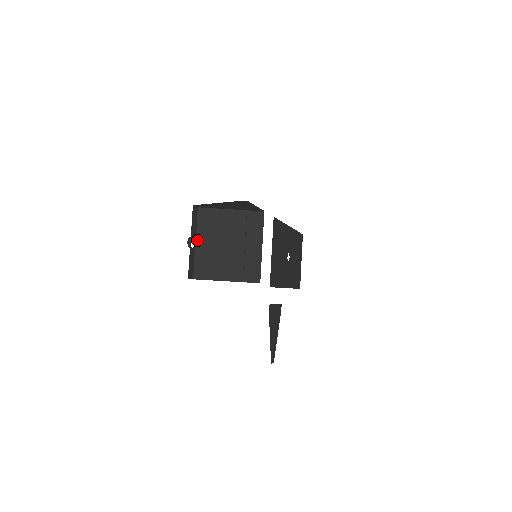
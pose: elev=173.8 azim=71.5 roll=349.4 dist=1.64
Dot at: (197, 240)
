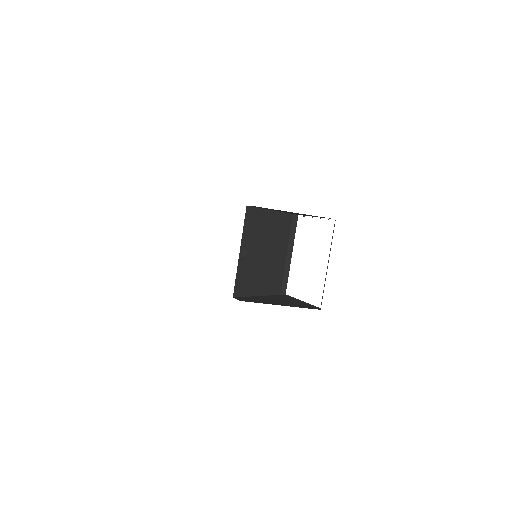
Dot at: (241, 248)
